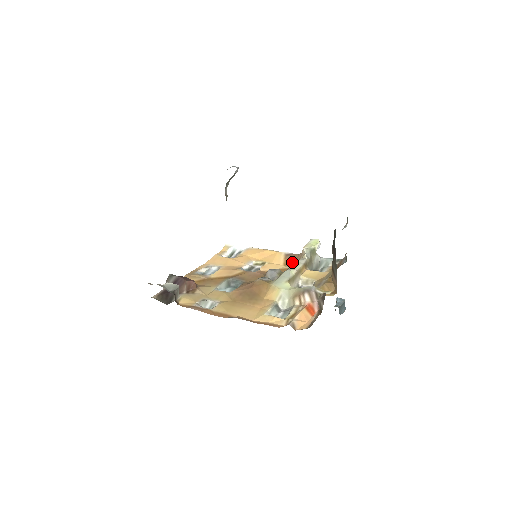
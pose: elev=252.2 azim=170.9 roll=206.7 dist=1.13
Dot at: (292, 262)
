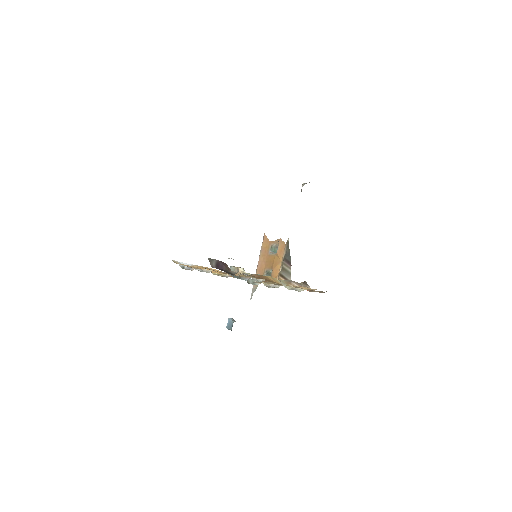
Dot at: occluded
